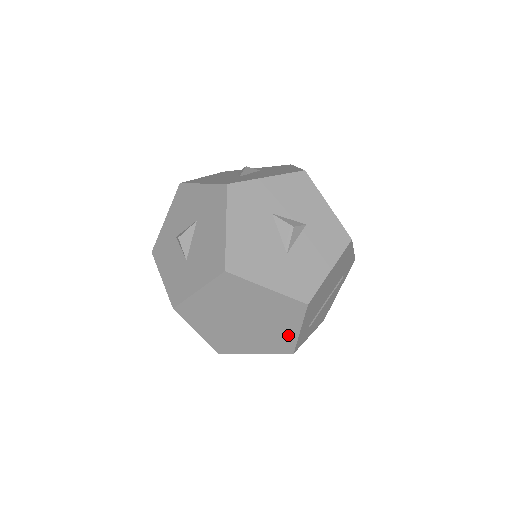
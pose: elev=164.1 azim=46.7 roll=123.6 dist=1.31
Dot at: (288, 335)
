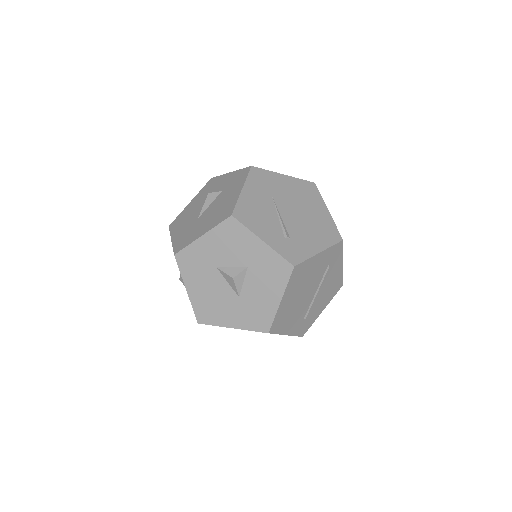
Dot at: occluded
